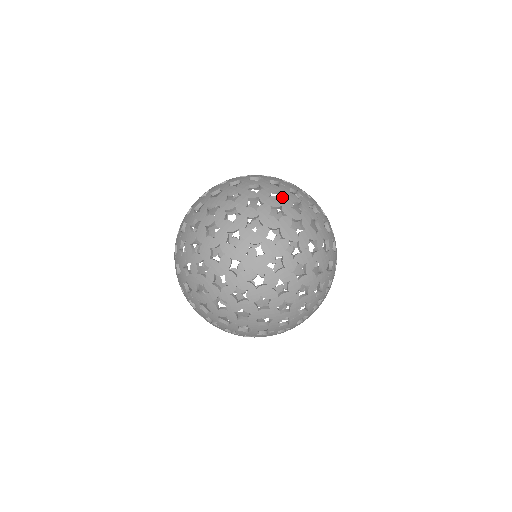
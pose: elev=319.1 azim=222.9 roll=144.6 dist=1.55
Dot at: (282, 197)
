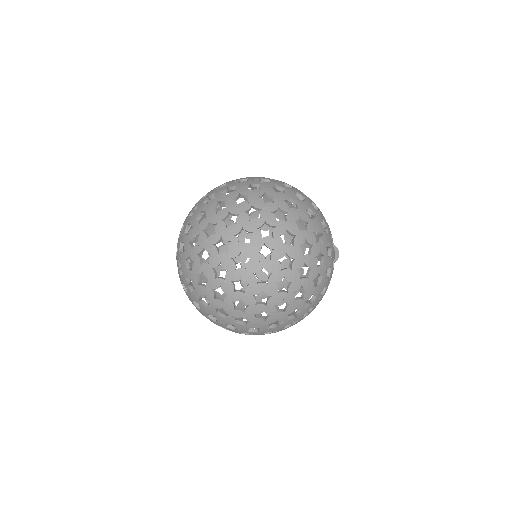
Dot at: (283, 193)
